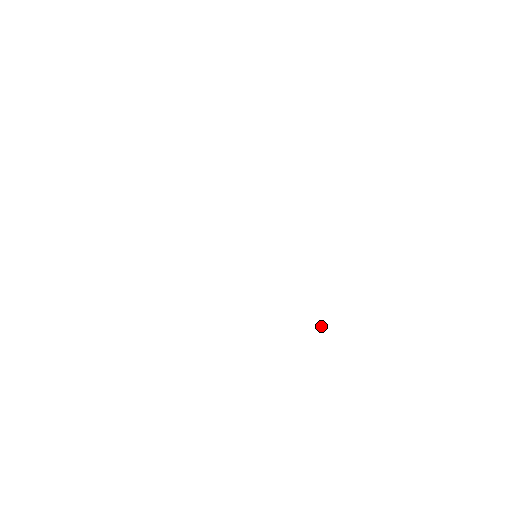
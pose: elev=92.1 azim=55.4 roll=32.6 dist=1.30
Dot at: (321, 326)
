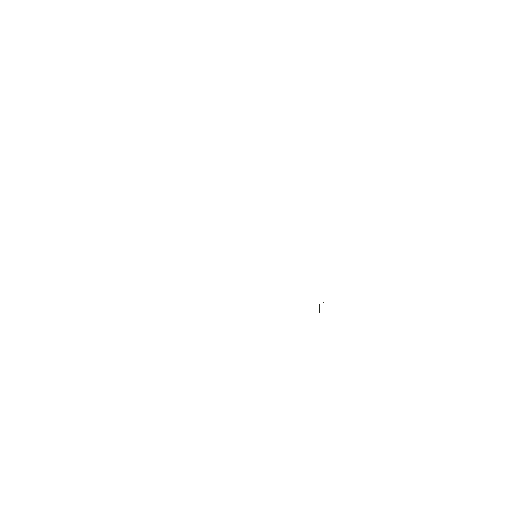
Dot at: occluded
